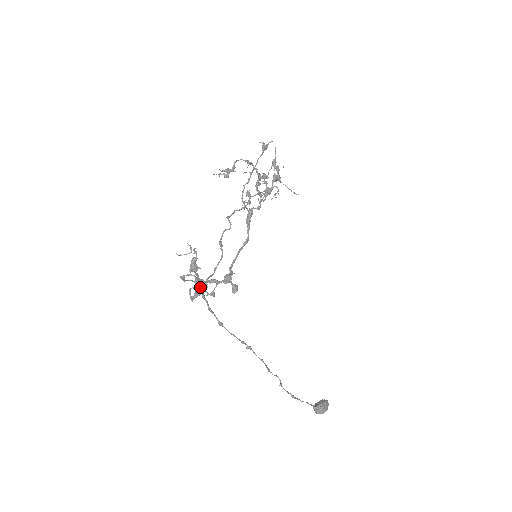
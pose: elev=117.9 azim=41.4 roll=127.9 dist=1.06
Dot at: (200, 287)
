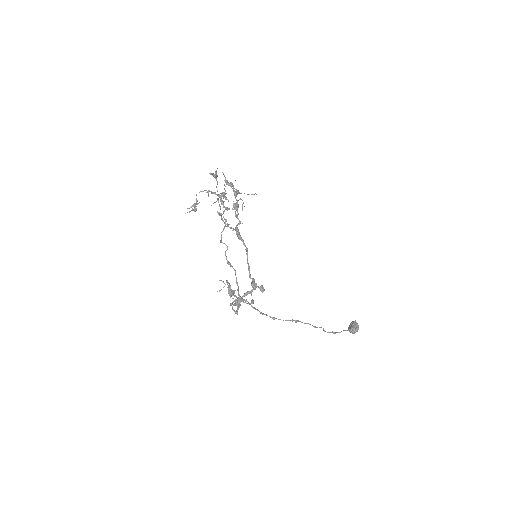
Dot at: occluded
